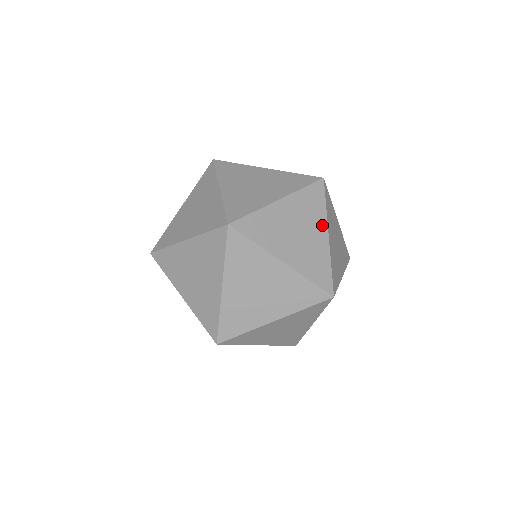
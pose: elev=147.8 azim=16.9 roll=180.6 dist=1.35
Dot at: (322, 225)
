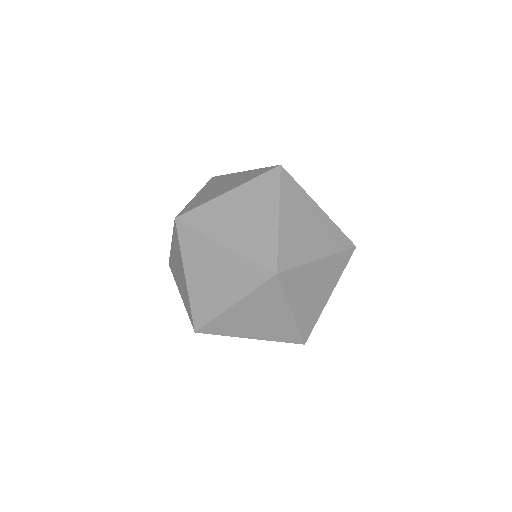
Dot at: (332, 287)
